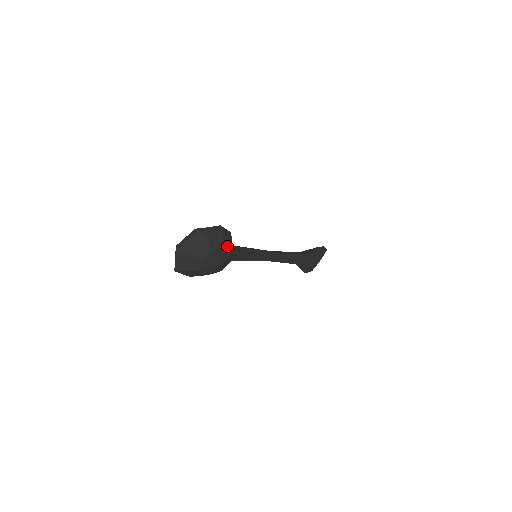
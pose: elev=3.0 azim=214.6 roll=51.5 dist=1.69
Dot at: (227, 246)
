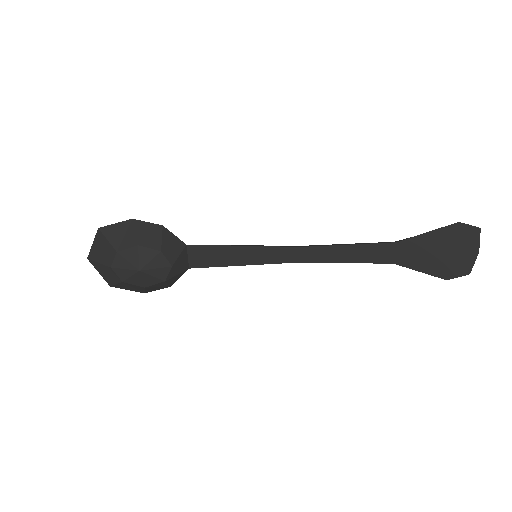
Dot at: (143, 244)
